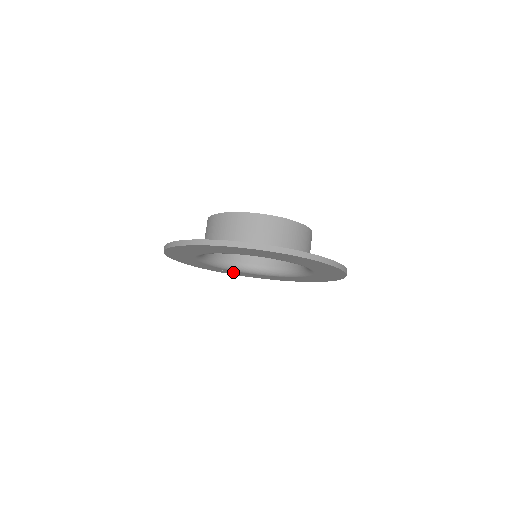
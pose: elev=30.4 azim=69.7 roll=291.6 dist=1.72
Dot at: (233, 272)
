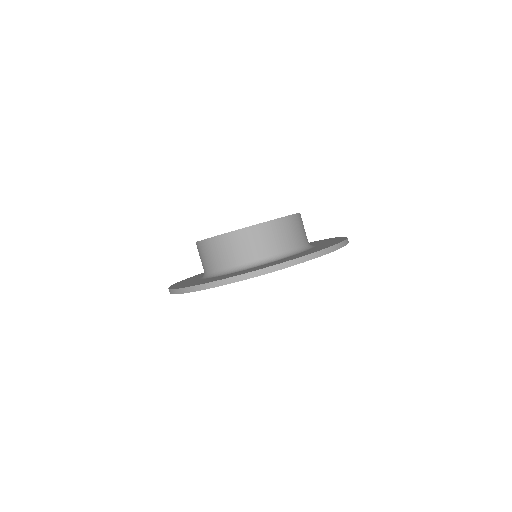
Dot at: occluded
